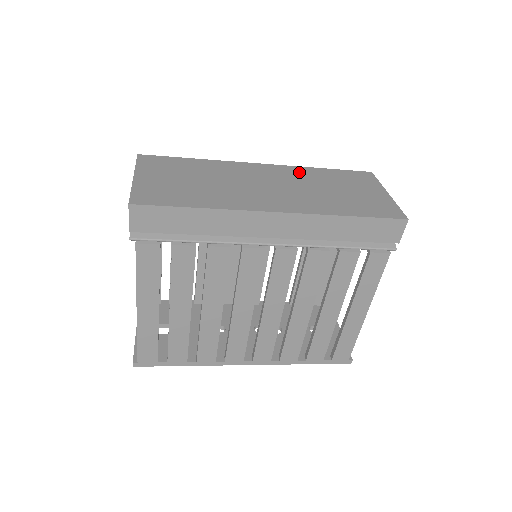
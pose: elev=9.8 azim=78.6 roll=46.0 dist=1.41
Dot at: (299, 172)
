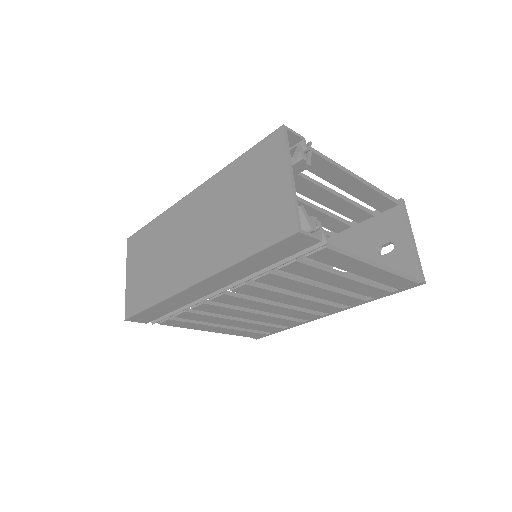
Dot at: (216, 187)
